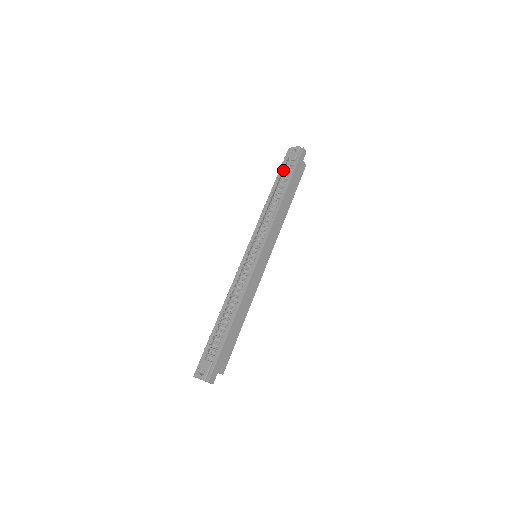
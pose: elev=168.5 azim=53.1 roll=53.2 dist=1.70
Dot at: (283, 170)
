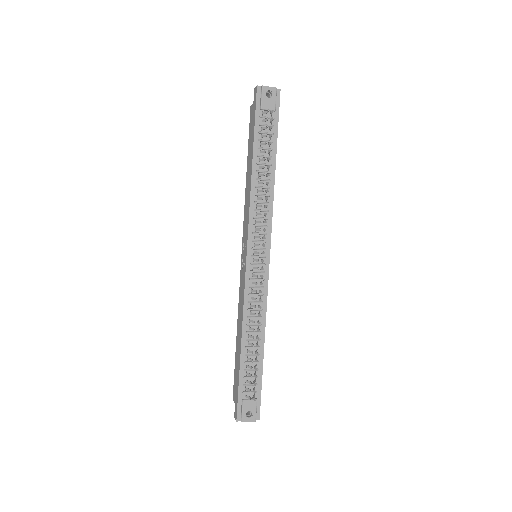
Dot at: (264, 128)
